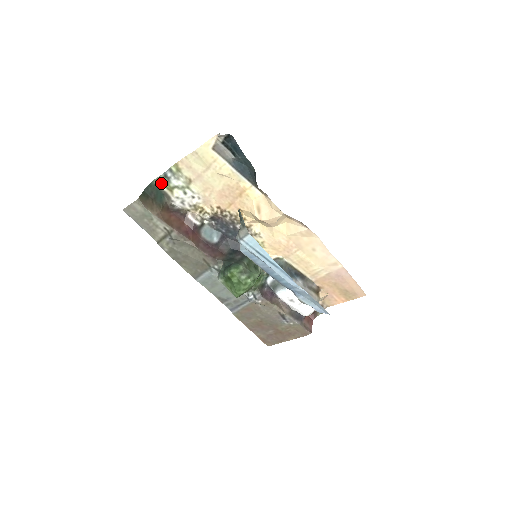
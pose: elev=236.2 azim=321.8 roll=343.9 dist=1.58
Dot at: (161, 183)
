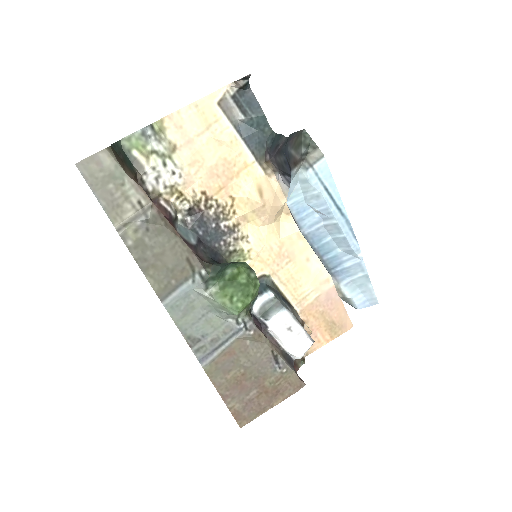
Dot at: (133, 144)
